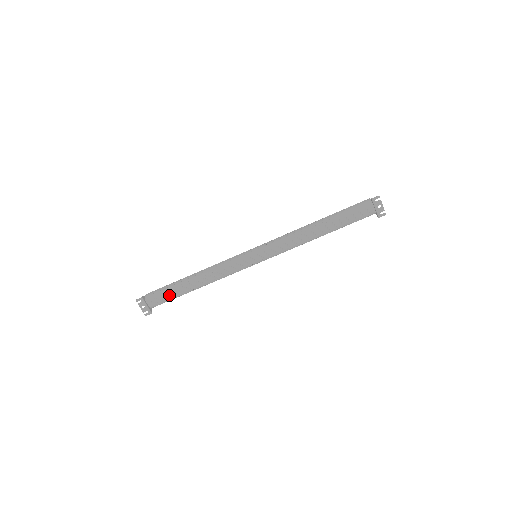
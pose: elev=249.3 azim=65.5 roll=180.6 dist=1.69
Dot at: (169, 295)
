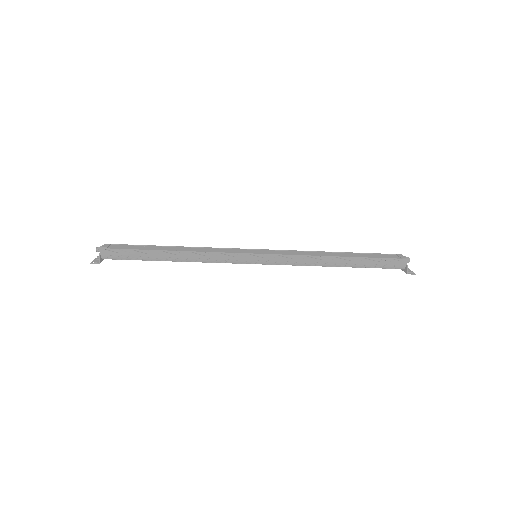
Dot at: (135, 259)
